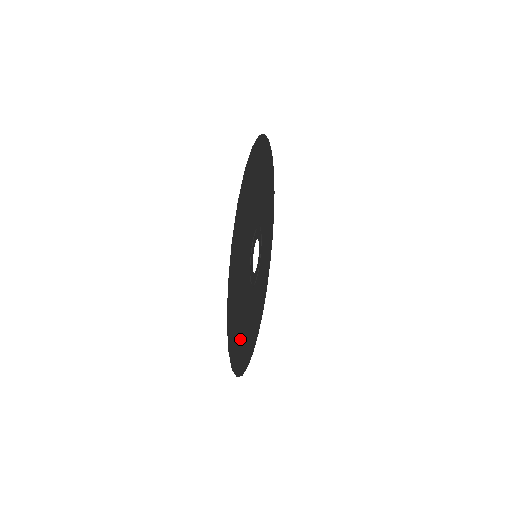
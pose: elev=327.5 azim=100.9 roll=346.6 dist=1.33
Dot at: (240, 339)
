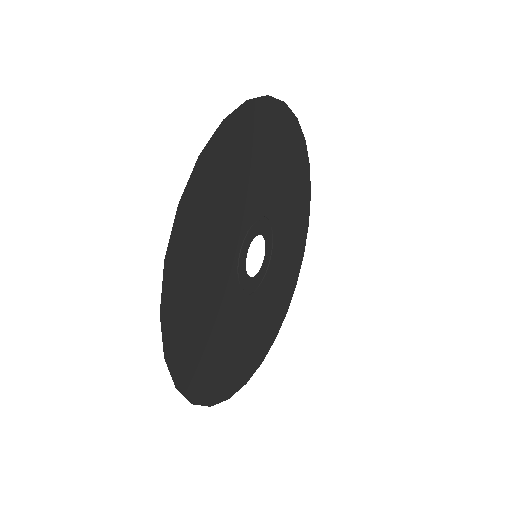
Dot at: (254, 346)
